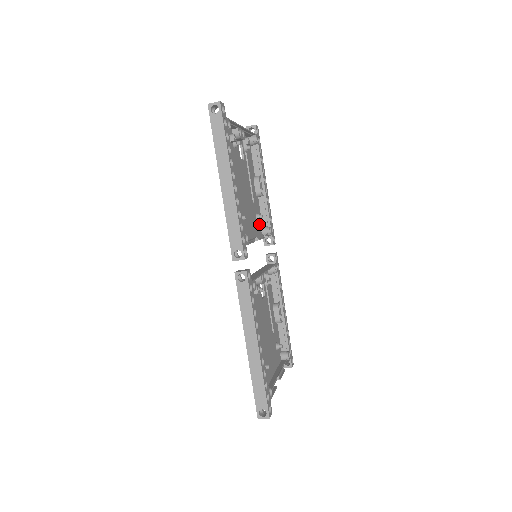
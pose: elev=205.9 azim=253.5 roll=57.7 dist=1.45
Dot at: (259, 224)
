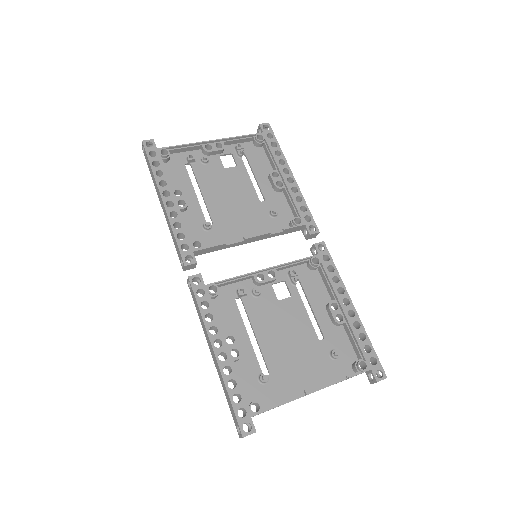
Dot at: (282, 219)
